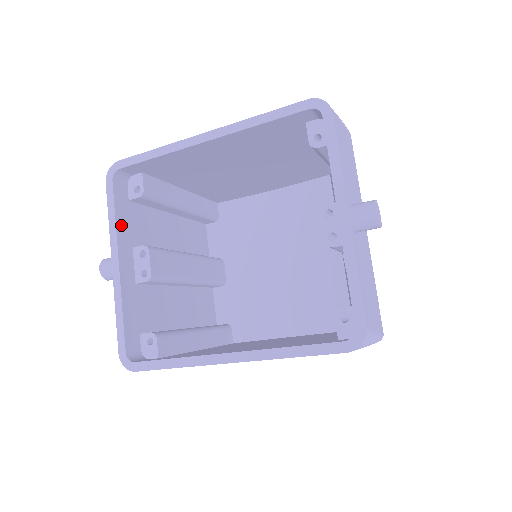
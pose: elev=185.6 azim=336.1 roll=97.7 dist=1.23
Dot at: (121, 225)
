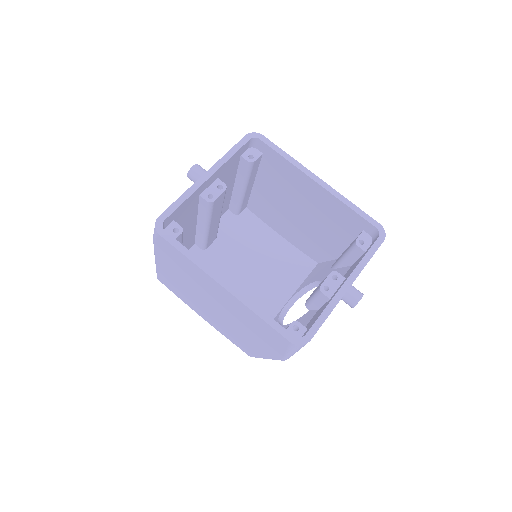
Dot at: (229, 162)
